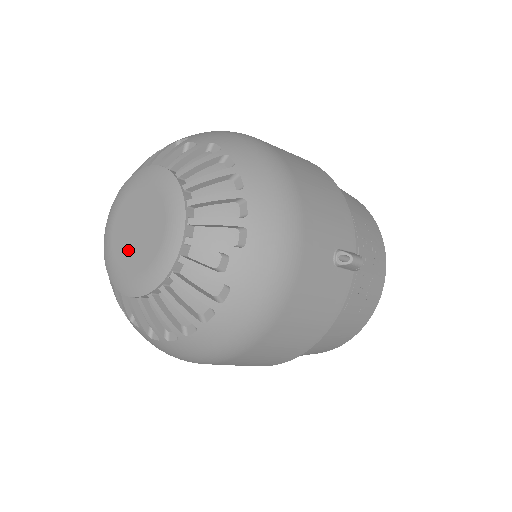
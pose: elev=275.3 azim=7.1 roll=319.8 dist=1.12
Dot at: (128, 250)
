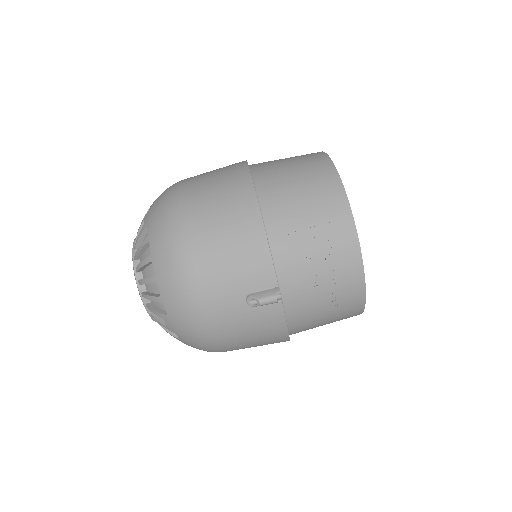
Dot at: occluded
